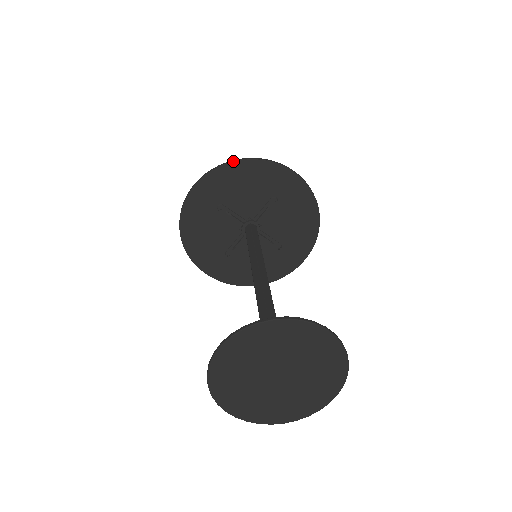
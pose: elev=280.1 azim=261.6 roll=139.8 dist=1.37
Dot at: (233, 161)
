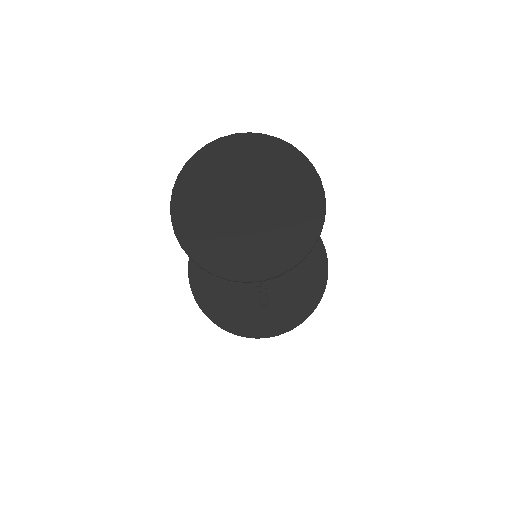
Dot at: occluded
